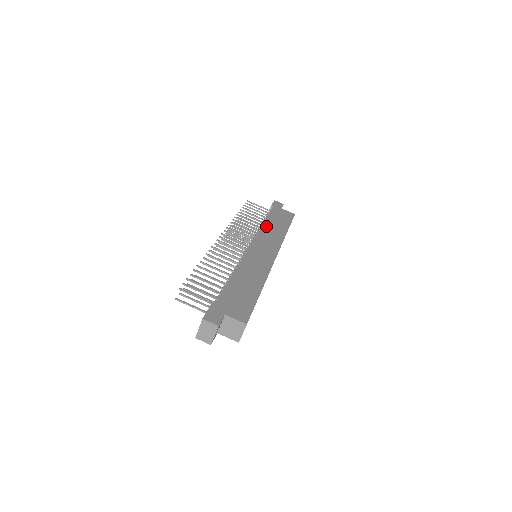
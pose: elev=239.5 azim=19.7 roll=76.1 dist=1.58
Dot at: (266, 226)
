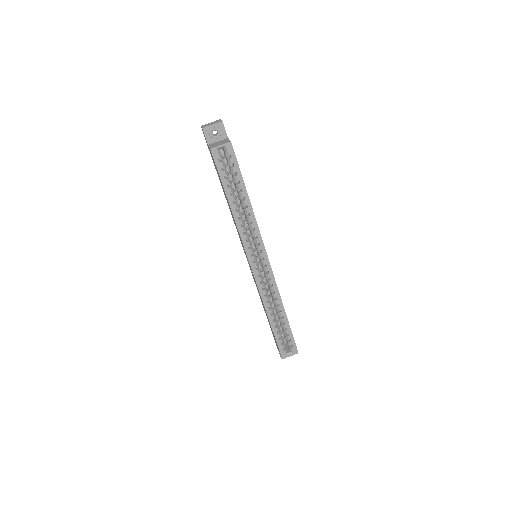
Dot at: occluded
